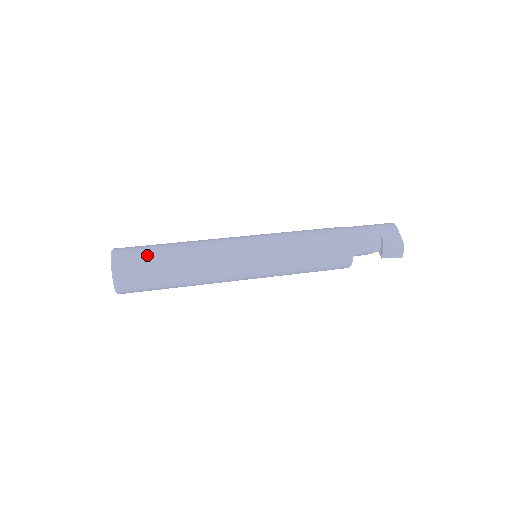
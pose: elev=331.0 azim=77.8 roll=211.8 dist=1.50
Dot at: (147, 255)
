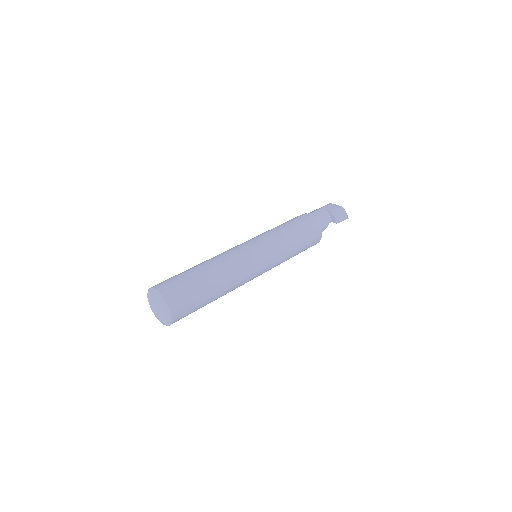
Dot at: (180, 276)
